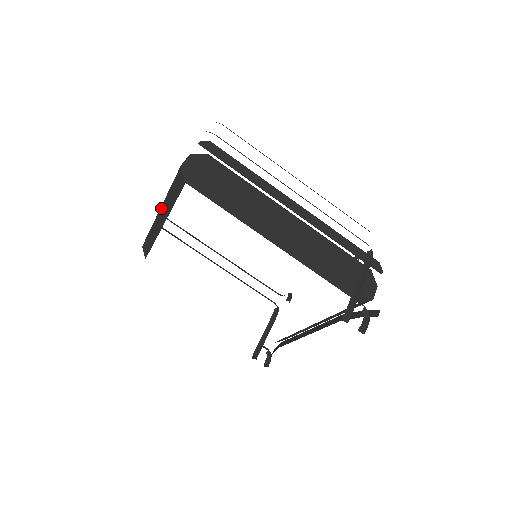
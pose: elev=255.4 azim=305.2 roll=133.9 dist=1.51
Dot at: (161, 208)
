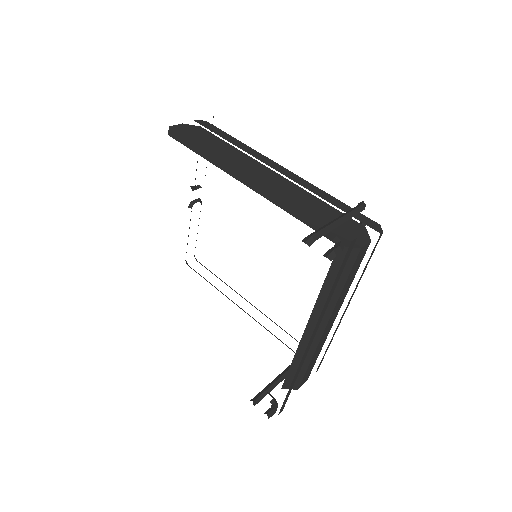
Dot at: occluded
